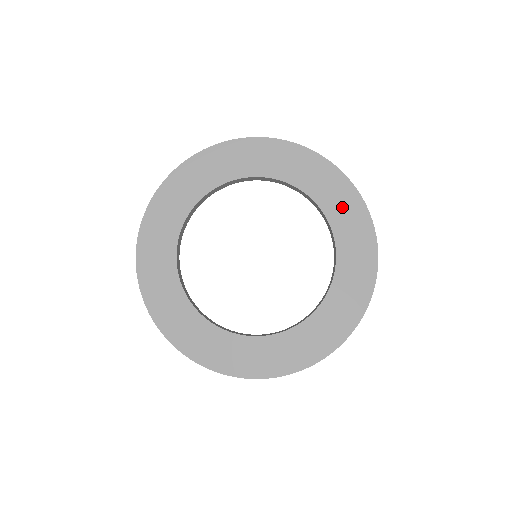
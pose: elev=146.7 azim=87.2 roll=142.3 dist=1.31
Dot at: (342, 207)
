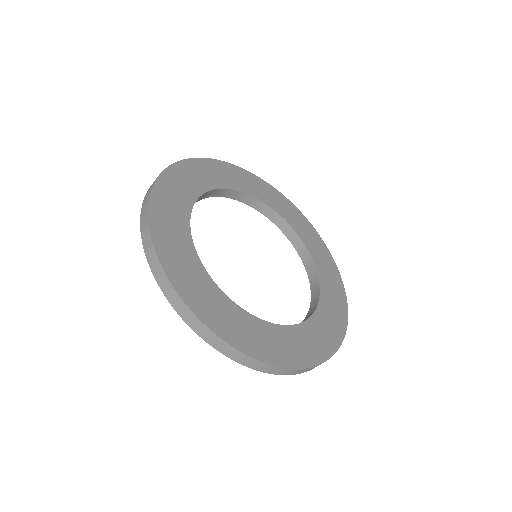
Dot at: (285, 208)
